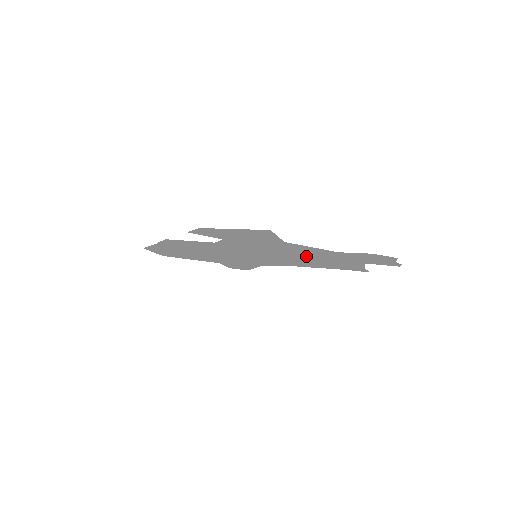
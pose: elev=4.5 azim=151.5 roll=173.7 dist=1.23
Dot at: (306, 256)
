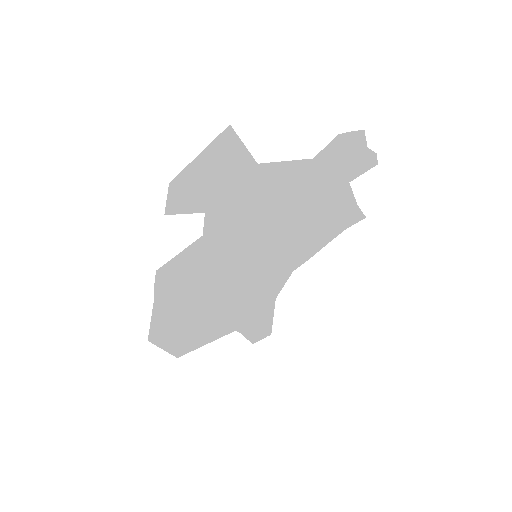
Dot at: (295, 207)
